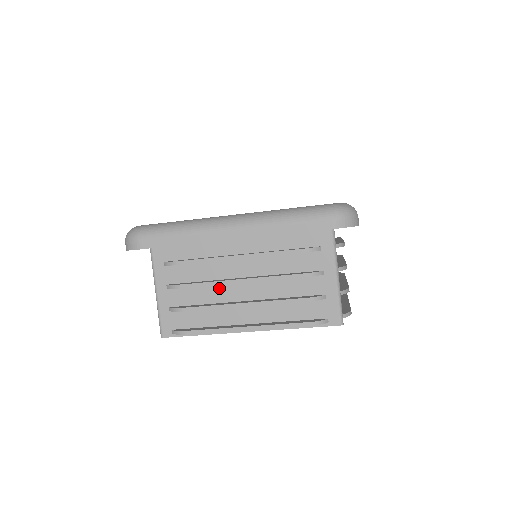
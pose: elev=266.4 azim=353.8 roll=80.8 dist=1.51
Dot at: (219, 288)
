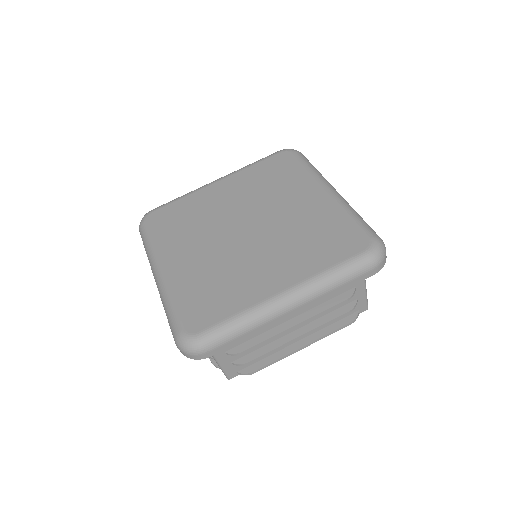
Dot at: occluded
